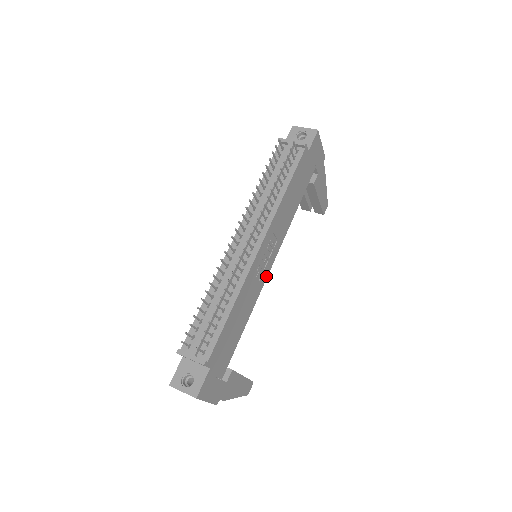
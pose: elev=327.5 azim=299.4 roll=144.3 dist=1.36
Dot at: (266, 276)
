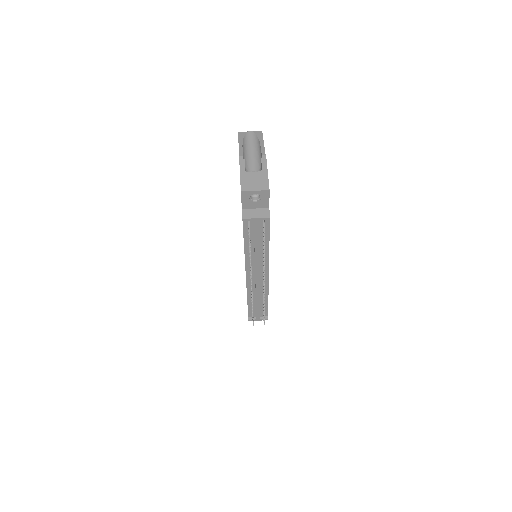
Dot at: occluded
